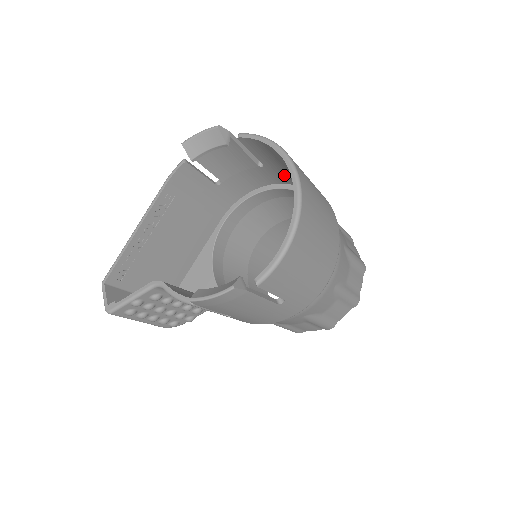
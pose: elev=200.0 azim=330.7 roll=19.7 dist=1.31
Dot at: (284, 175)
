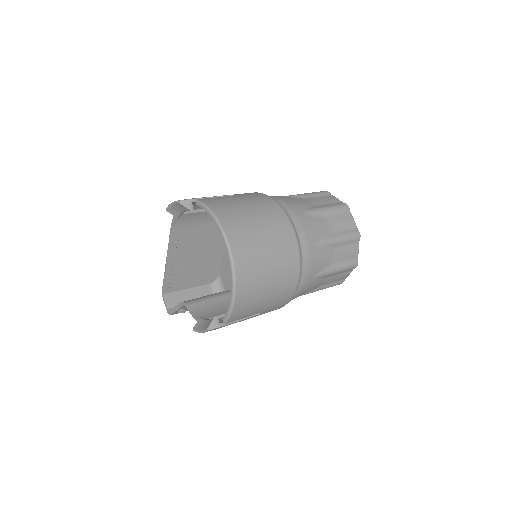
Dot at: occluded
